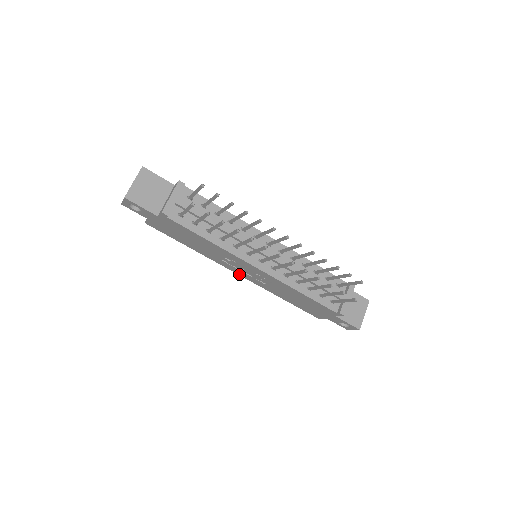
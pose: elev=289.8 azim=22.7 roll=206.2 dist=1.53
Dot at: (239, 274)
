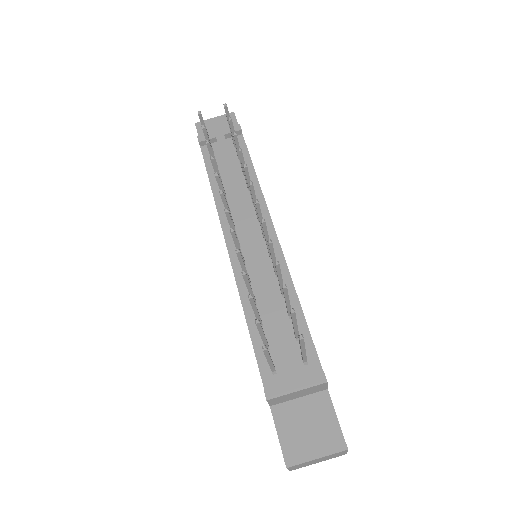
Dot at: occluded
